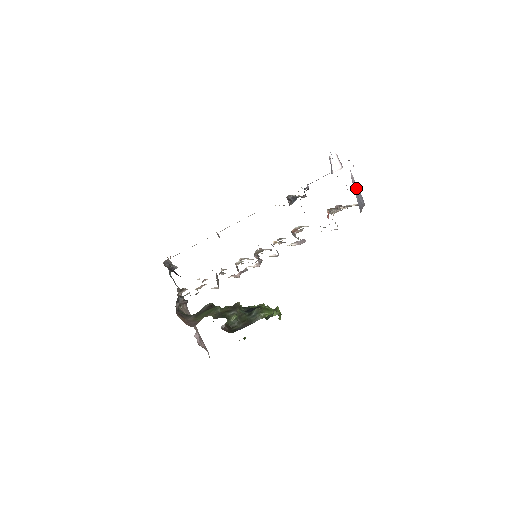
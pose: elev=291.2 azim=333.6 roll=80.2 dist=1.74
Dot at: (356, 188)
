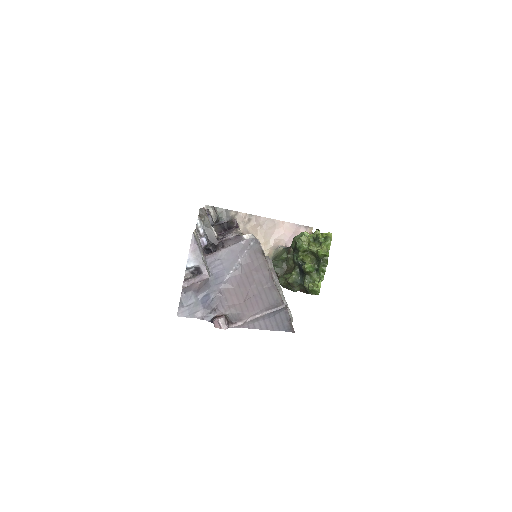
Dot at: (258, 320)
